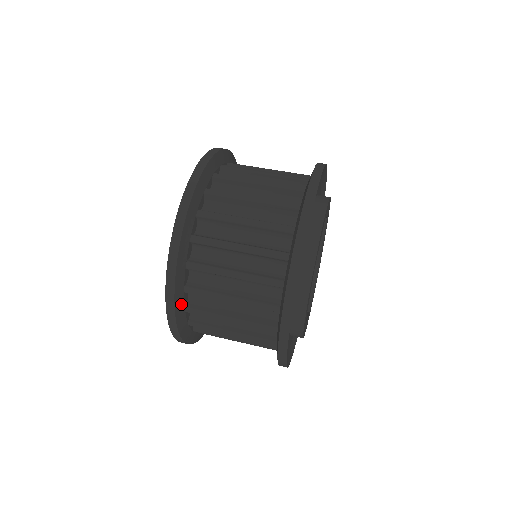
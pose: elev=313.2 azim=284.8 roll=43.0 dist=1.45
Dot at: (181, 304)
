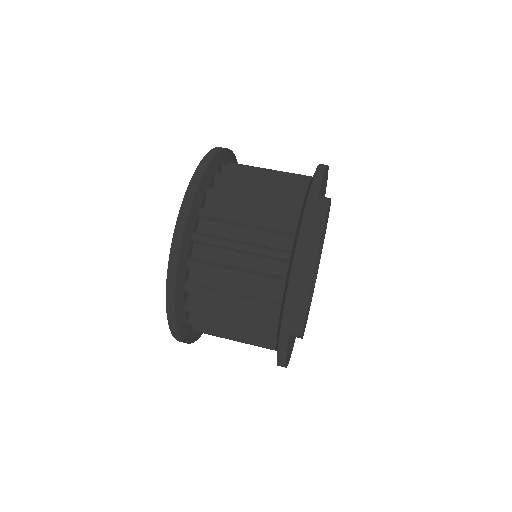
Dot at: (183, 320)
